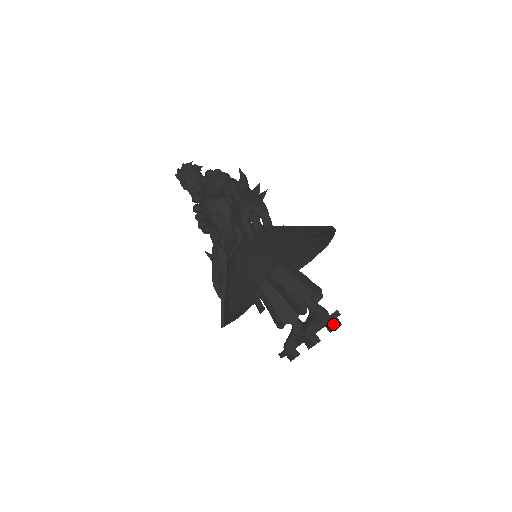
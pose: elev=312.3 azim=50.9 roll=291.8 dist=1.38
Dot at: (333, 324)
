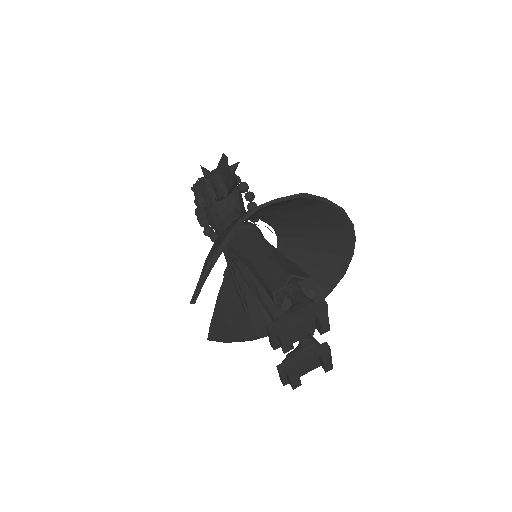
Dot at: (316, 317)
